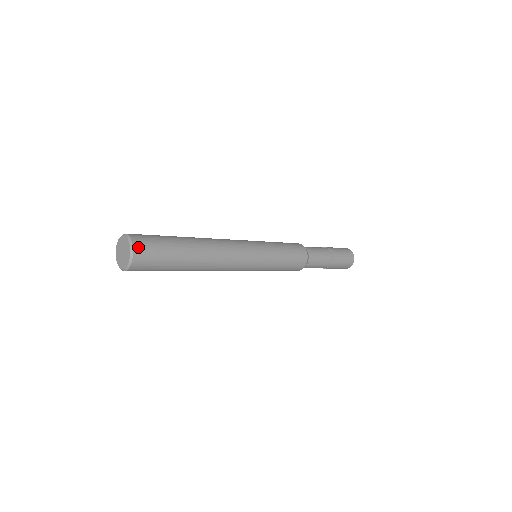
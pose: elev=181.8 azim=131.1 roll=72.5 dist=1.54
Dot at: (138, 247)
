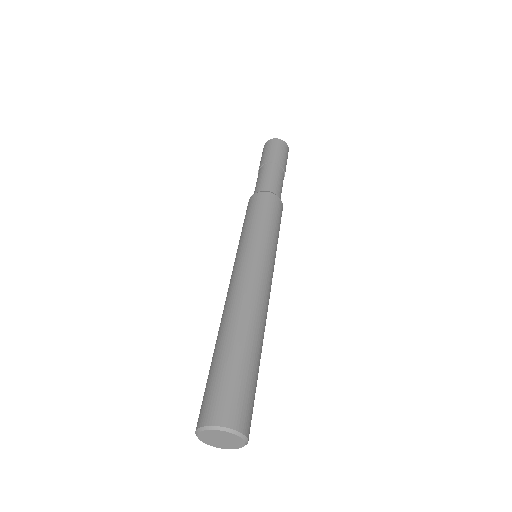
Dot at: (230, 420)
